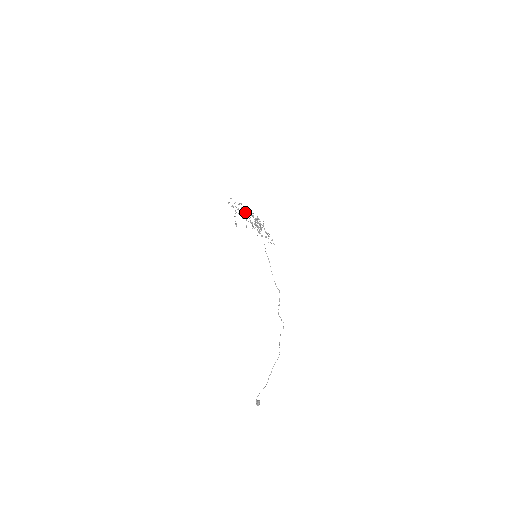
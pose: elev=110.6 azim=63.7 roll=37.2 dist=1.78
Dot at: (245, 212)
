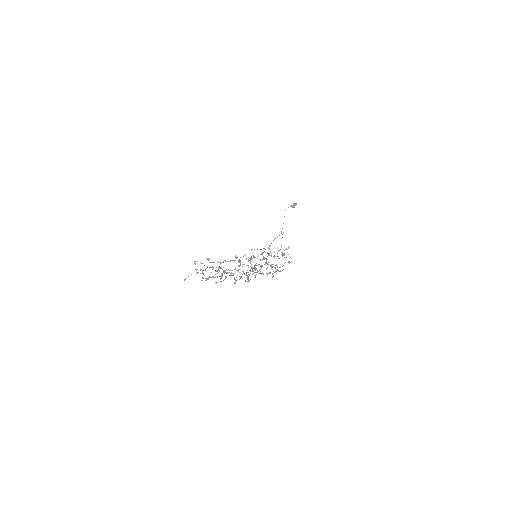
Dot at: (257, 249)
